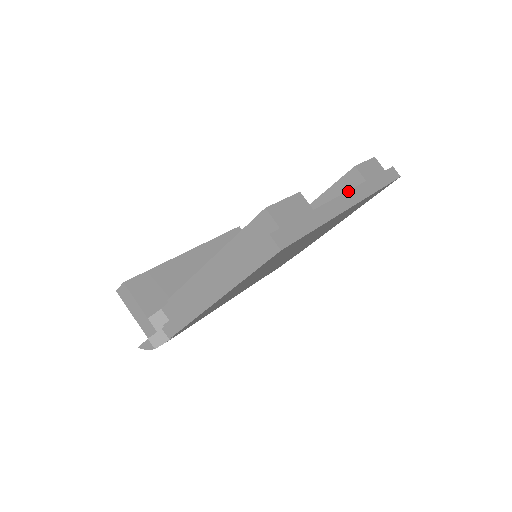
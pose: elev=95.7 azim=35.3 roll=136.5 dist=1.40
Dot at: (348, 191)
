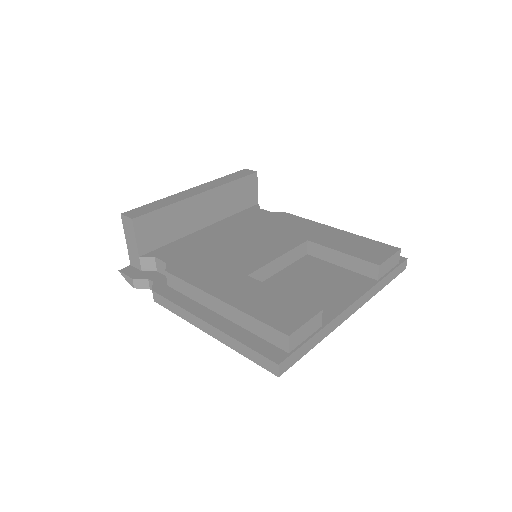
Dot at: (358, 300)
